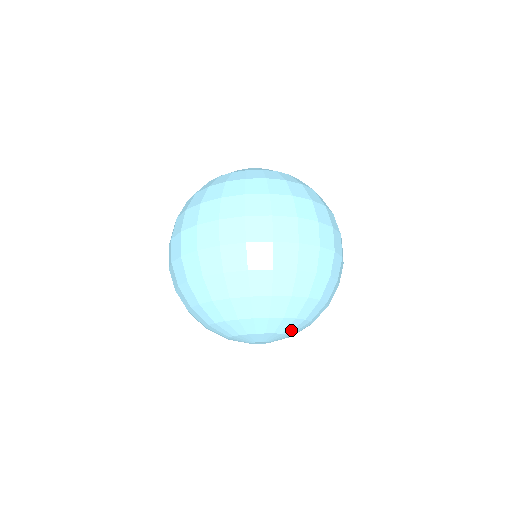
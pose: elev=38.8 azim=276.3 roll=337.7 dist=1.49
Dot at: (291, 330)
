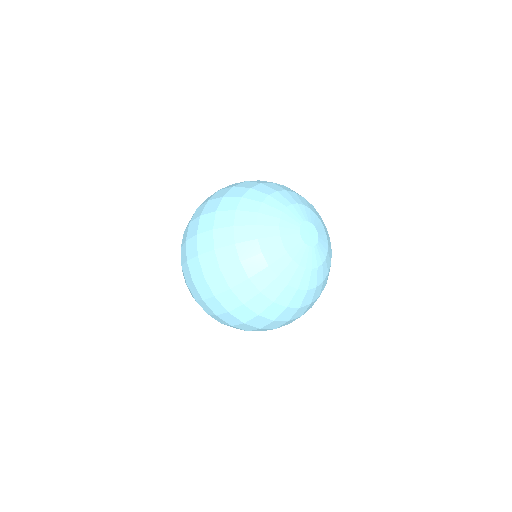
Dot at: occluded
